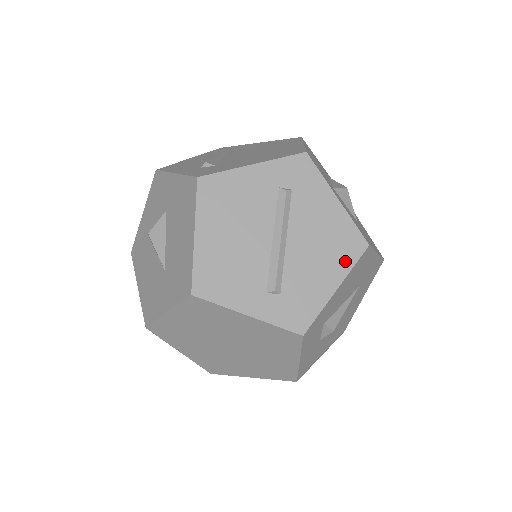
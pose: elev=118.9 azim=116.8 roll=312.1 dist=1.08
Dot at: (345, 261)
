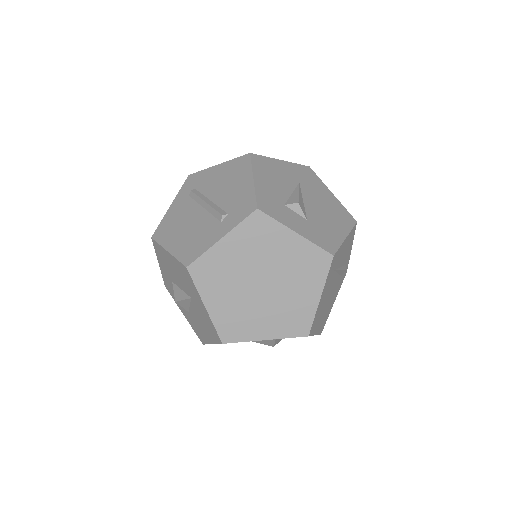
Dot at: (245, 170)
